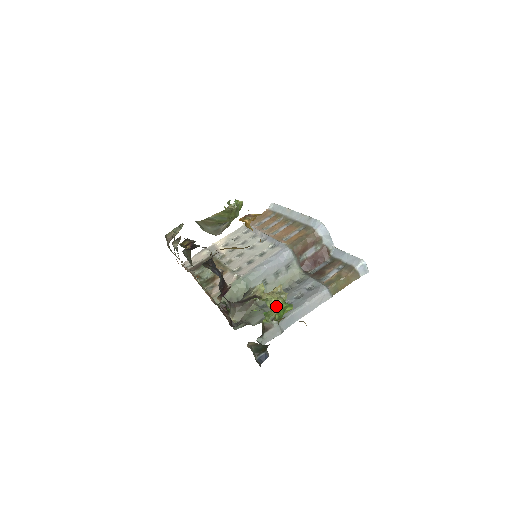
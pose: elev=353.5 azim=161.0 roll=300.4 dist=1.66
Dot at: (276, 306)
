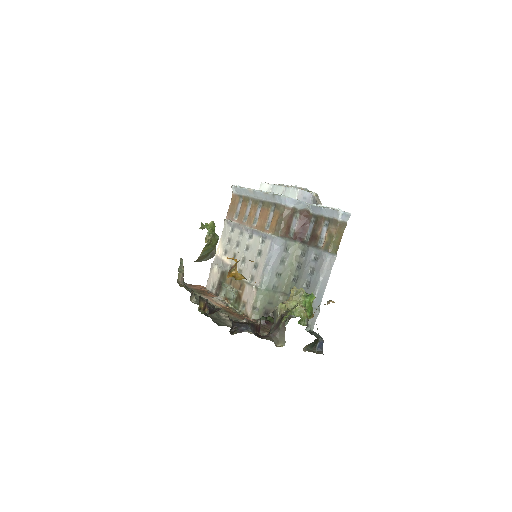
Dot at: (302, 311)
